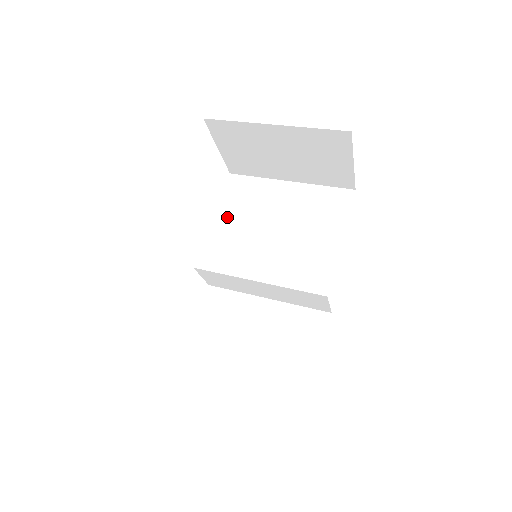
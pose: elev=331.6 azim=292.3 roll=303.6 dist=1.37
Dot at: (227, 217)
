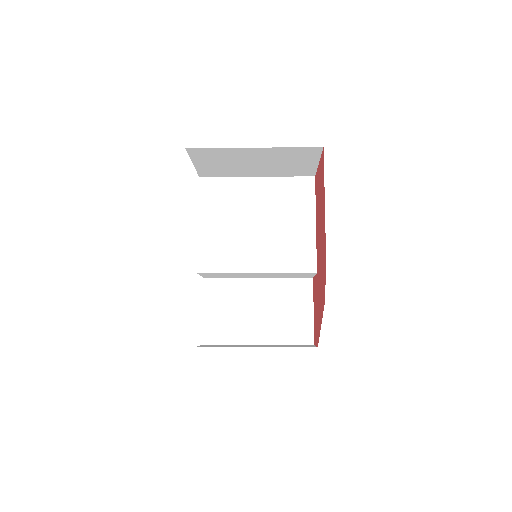
Dot at: (211, 221)
